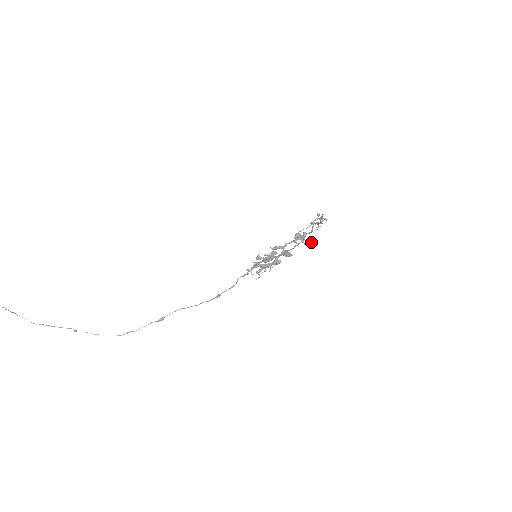
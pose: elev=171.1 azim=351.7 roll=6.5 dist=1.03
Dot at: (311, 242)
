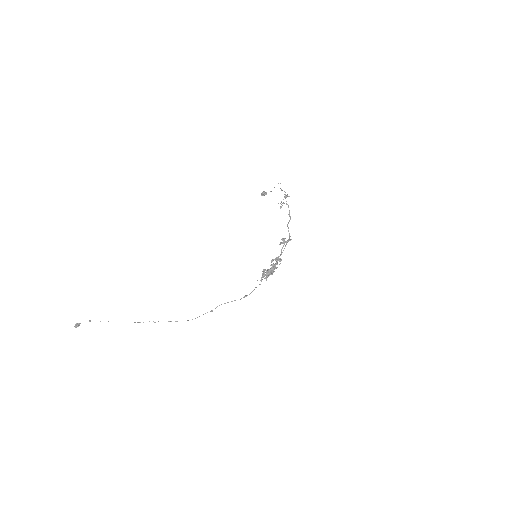
Dot at: (289, 240)
